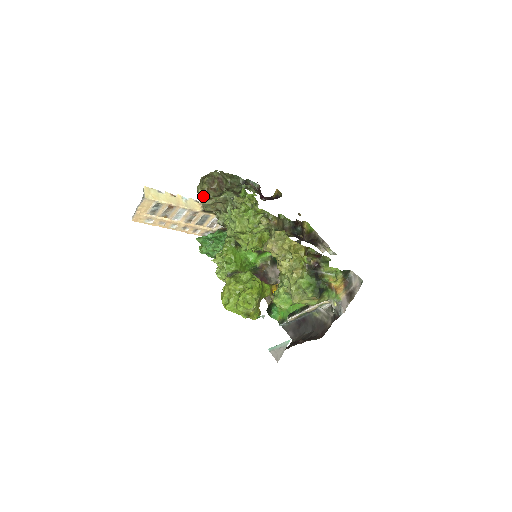
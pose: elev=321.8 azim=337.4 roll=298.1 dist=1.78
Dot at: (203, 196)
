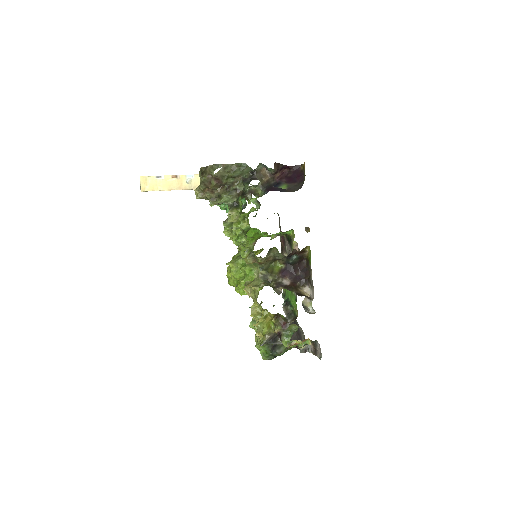
Dot at: (199, 198)
